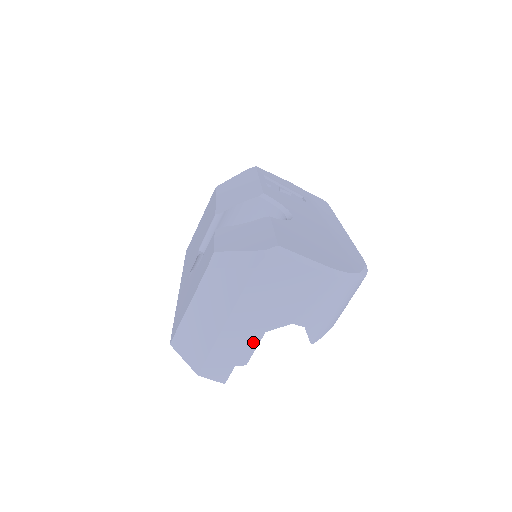
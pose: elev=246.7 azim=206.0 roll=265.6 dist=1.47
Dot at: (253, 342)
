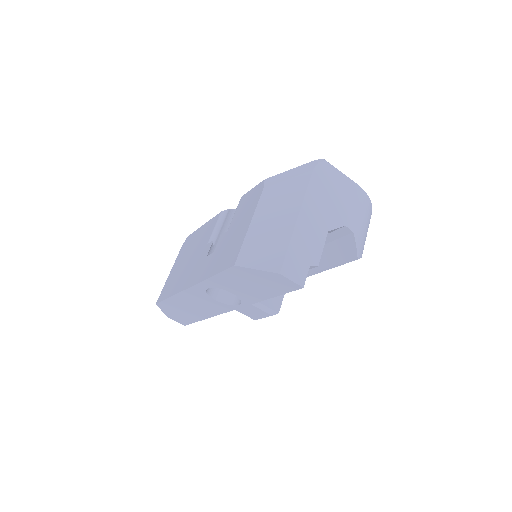
Dot at: (320, 241)
